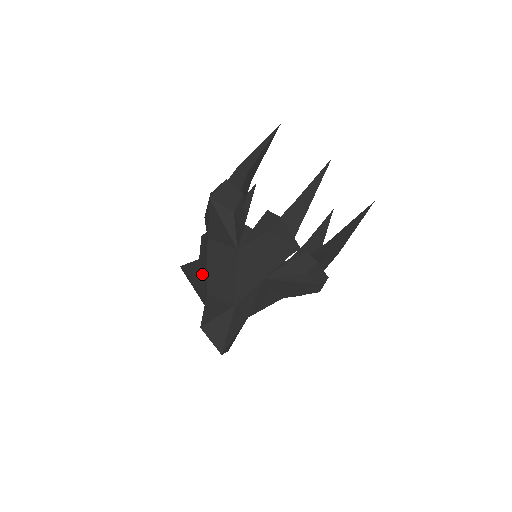
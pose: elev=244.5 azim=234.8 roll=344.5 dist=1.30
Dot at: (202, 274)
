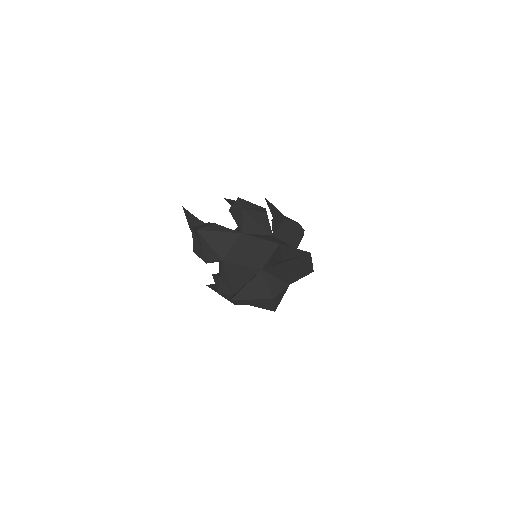
Dot at: occluded
